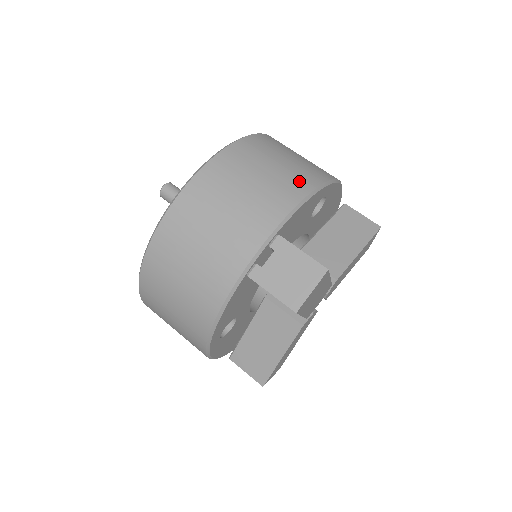
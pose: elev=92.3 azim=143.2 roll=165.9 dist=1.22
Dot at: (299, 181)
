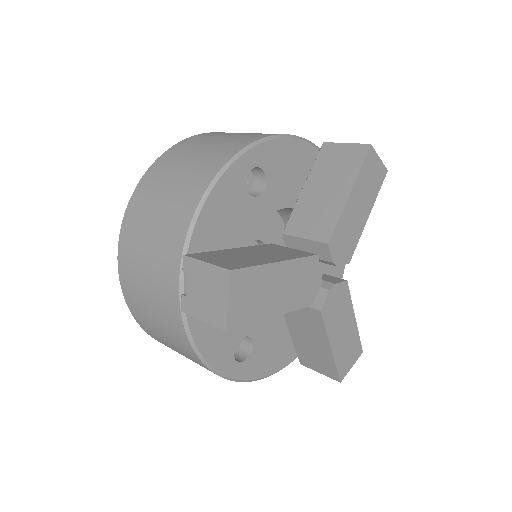
Dot at: (198, 179)
